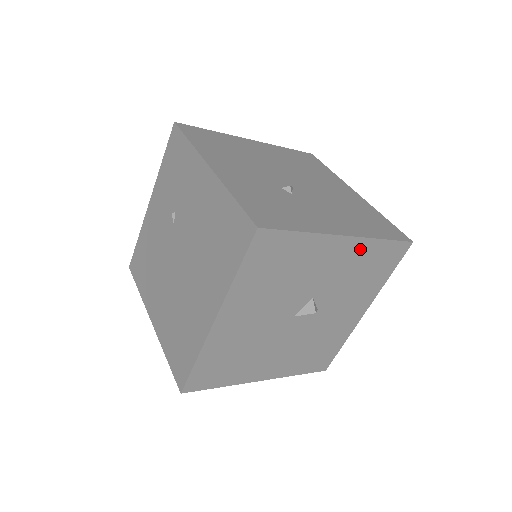
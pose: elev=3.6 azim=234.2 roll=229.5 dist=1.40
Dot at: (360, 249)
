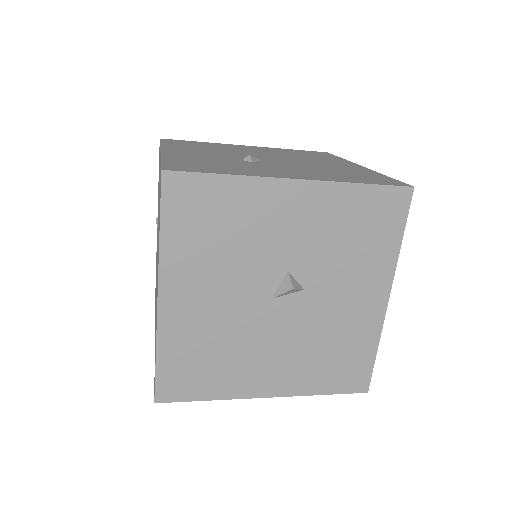
Dot at: (328, 198)
